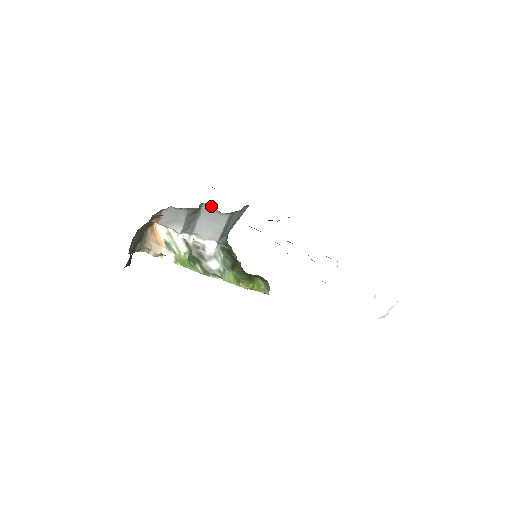
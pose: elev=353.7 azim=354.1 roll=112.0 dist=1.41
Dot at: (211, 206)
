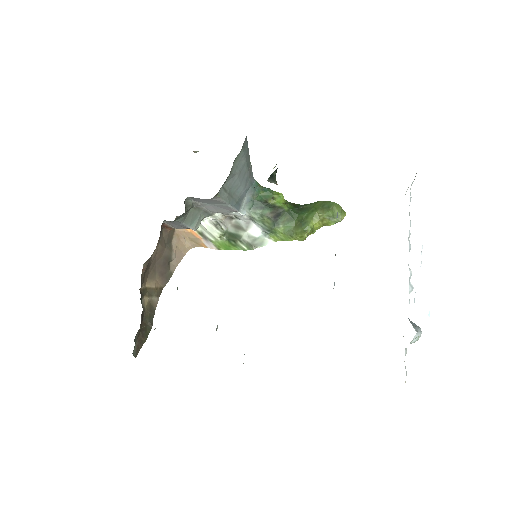
Dot at: (195, 198)
